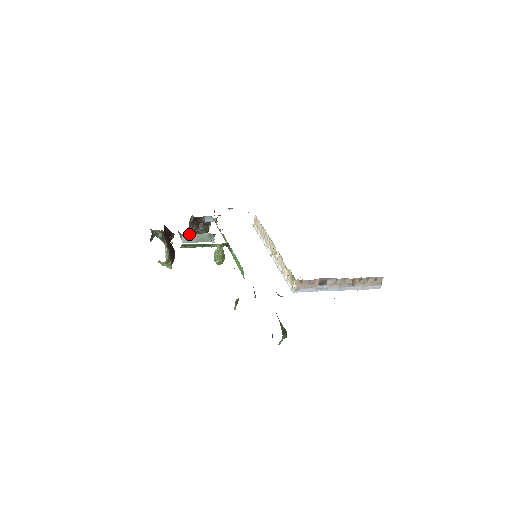
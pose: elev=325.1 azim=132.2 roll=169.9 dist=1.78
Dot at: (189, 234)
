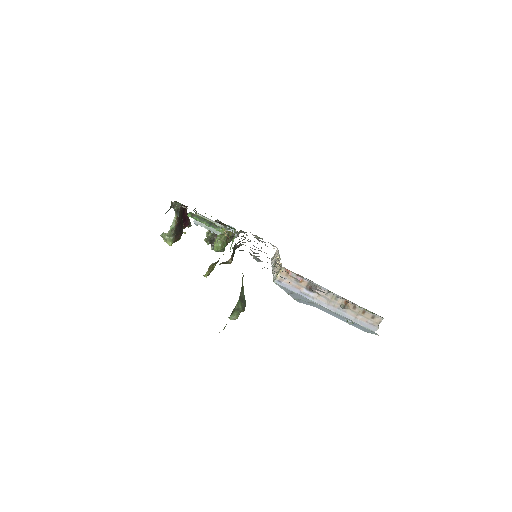
Dot at: occluded
